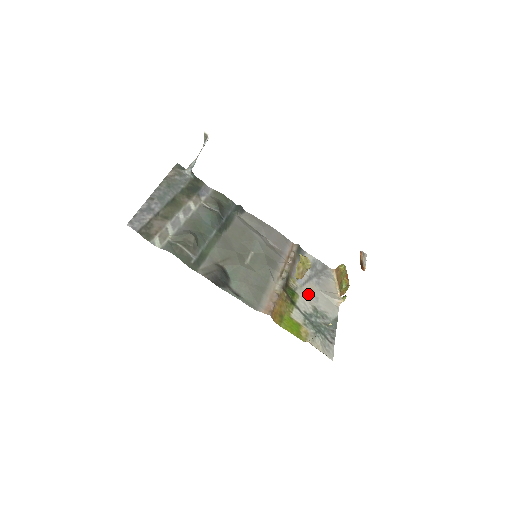
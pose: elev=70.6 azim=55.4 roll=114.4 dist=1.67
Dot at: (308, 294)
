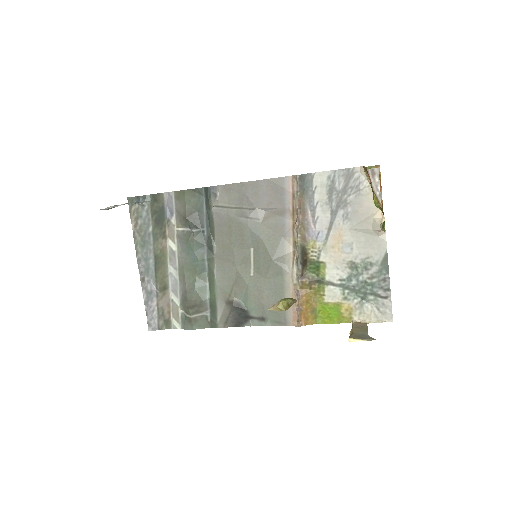
Dot at: (337, 249)
